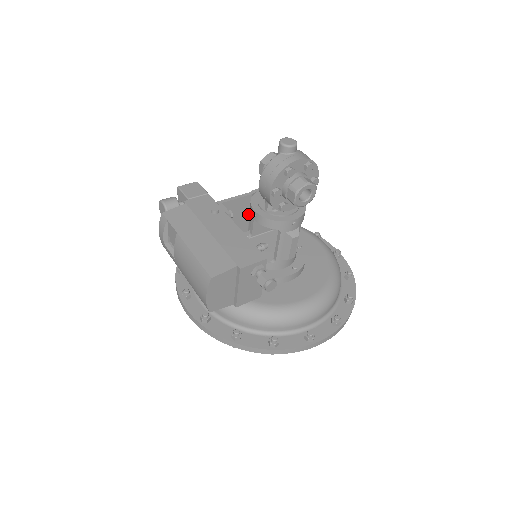
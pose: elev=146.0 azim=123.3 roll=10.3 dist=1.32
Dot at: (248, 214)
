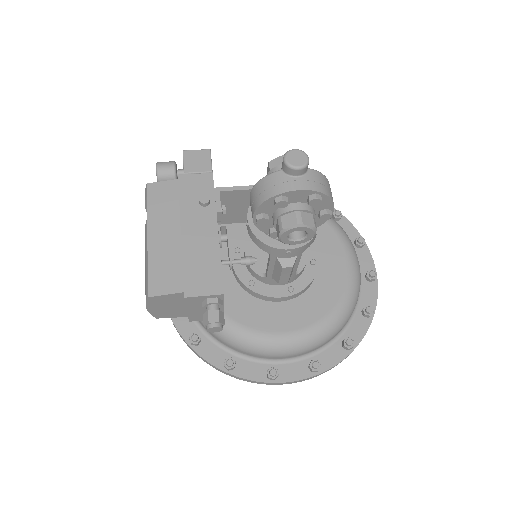
Dot at: occluded
